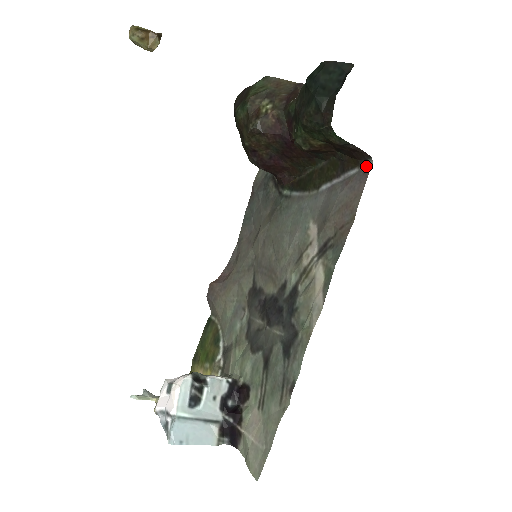
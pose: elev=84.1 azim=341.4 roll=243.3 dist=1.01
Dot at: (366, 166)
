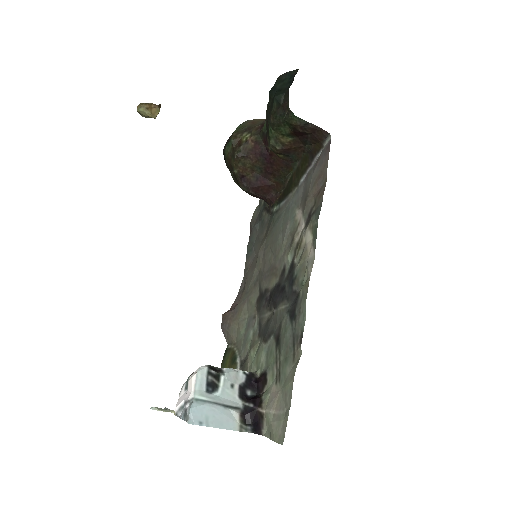
Dot at: (327, 143)
